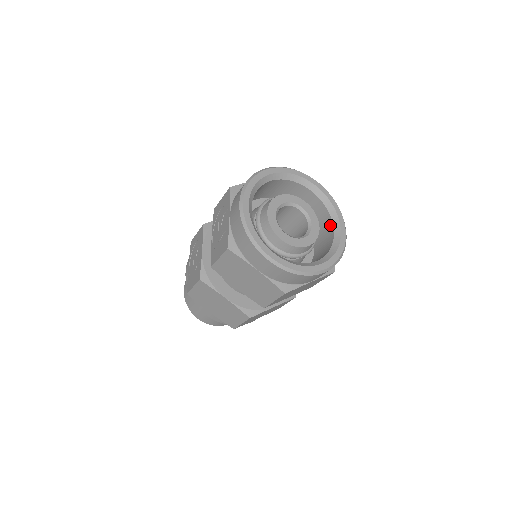
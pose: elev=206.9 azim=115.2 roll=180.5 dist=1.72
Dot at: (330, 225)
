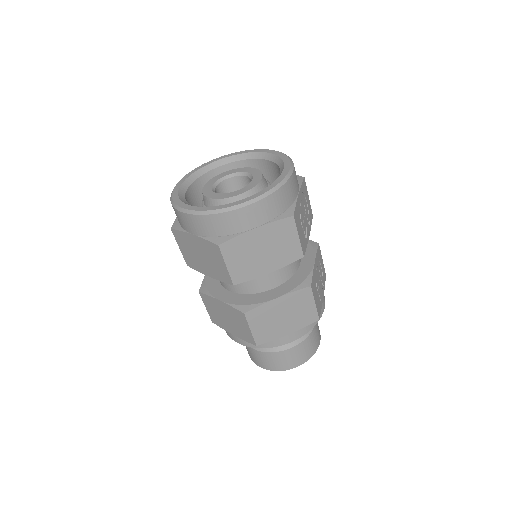
Dot at: occluded
